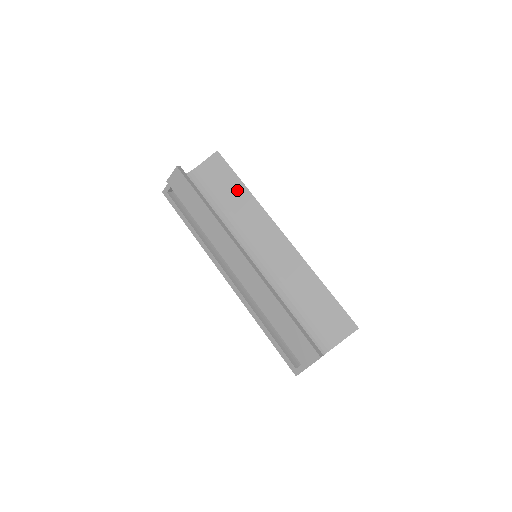
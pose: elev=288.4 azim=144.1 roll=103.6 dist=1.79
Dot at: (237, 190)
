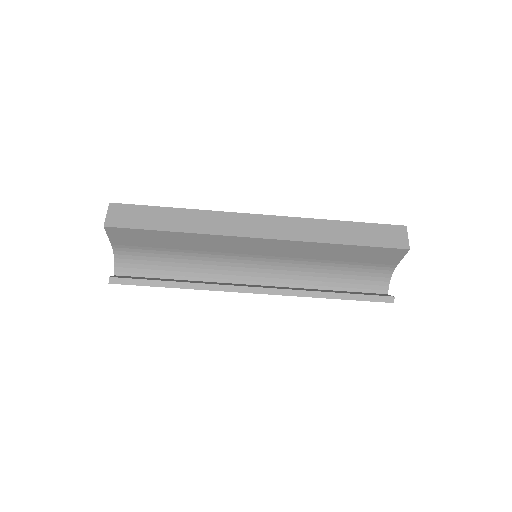
Dot at: (172, 238)
